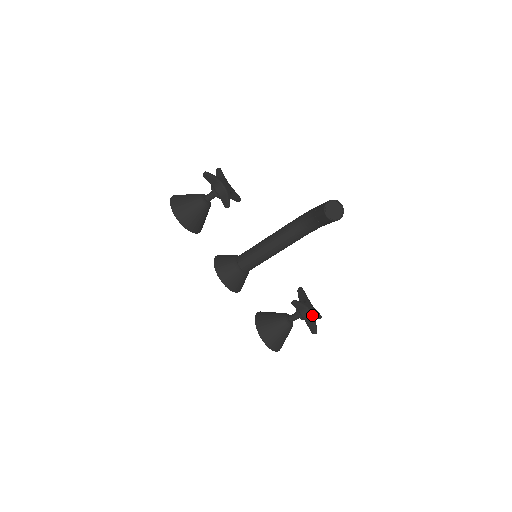
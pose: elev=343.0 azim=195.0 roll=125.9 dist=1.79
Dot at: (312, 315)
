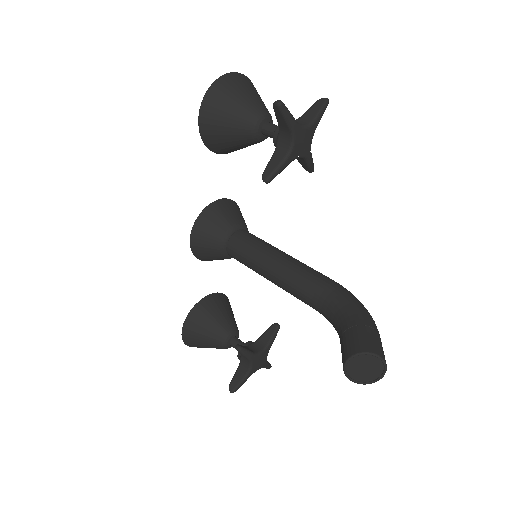
Dot at: (249, 372)
